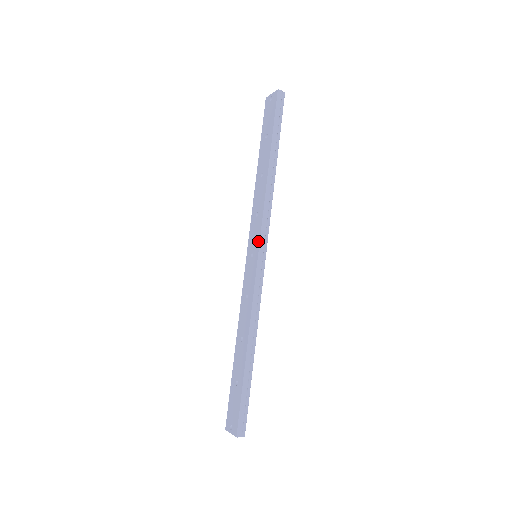
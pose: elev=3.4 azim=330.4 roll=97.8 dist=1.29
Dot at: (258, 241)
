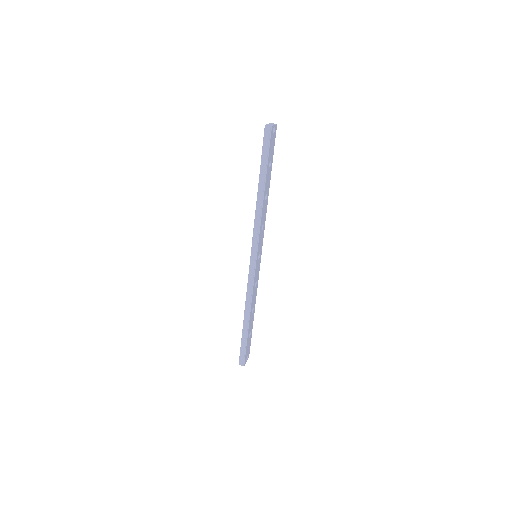
Dot at: (251, 248)
